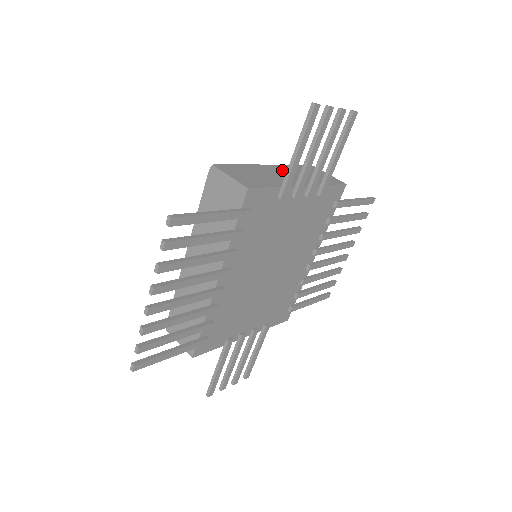
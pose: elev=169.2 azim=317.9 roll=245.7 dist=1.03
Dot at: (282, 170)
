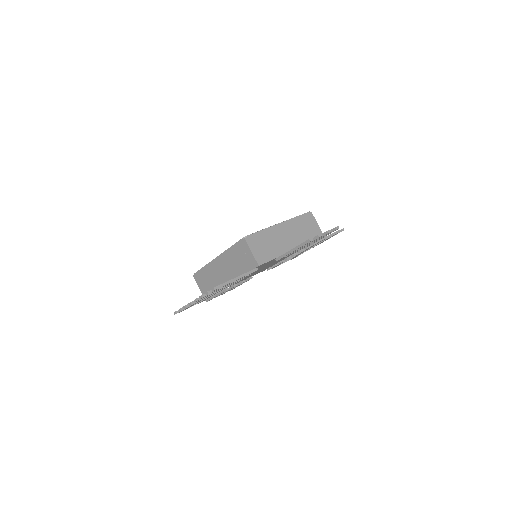
Dot at: (287, 229)
